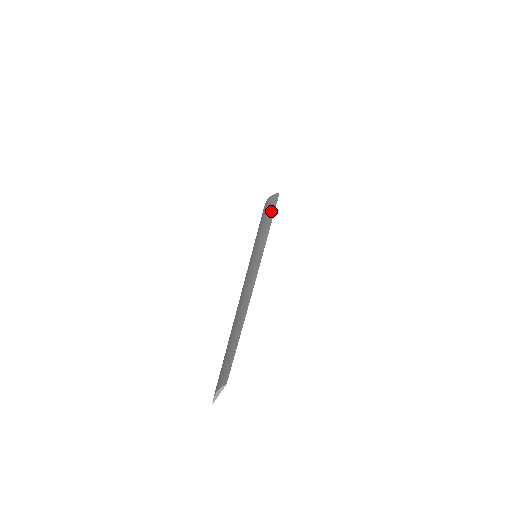
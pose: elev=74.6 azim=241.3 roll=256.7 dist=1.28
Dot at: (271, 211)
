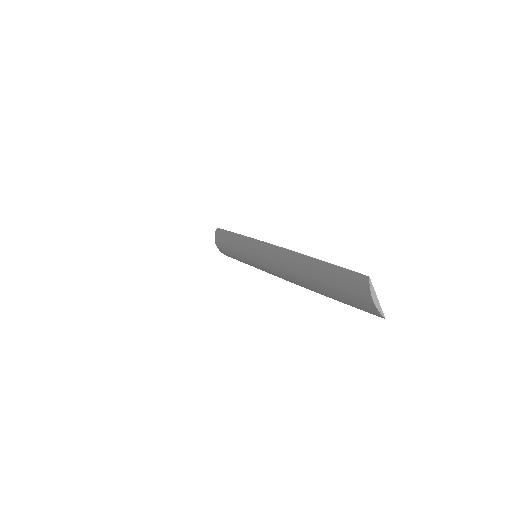
Dot at: (226, 235)
